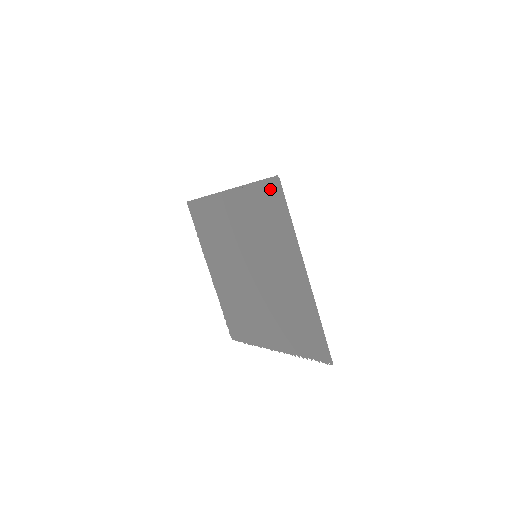
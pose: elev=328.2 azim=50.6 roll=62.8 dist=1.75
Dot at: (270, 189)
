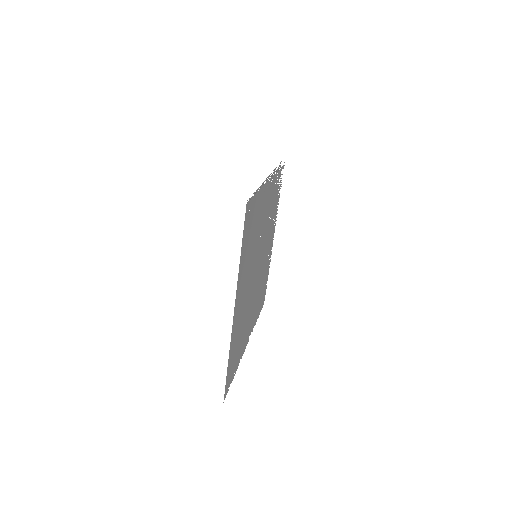
Dot at: (250, 207)
